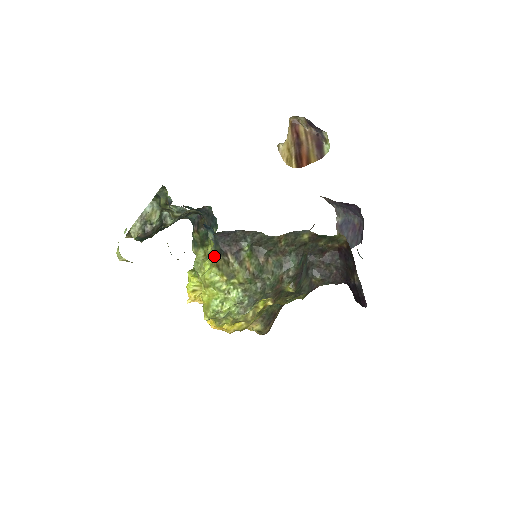
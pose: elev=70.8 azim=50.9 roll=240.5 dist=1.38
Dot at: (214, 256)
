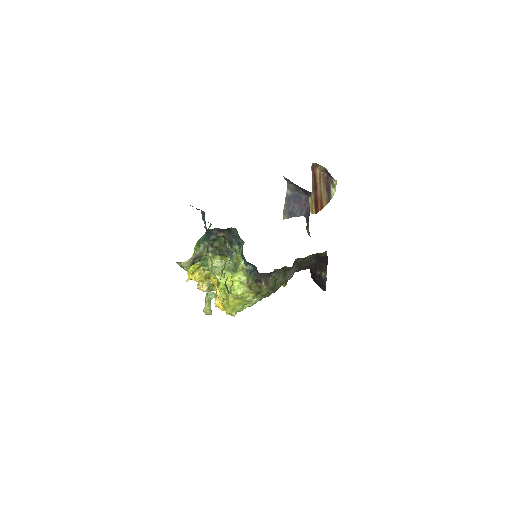
Dot at: (244, 277)
